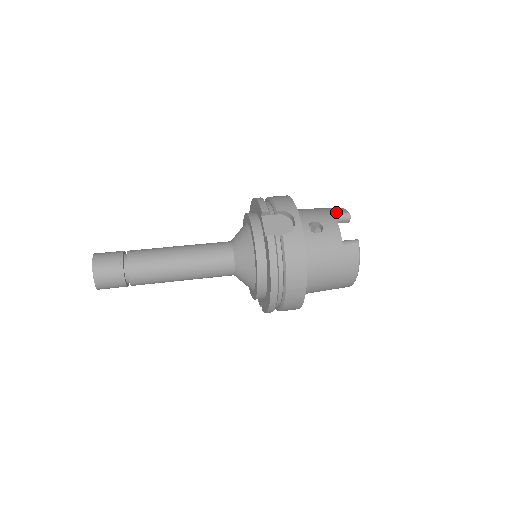
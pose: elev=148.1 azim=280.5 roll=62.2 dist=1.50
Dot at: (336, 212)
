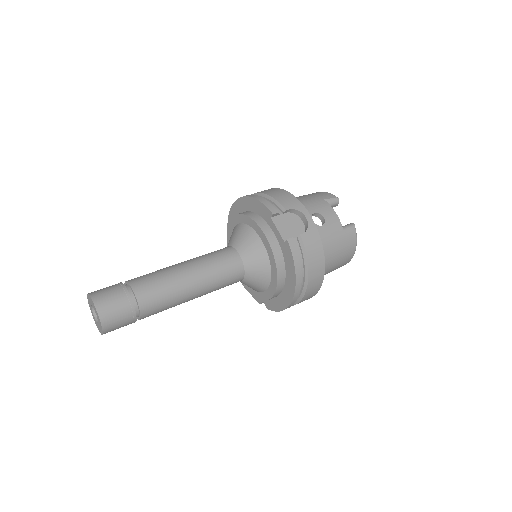
Dot at: (327, 199)
